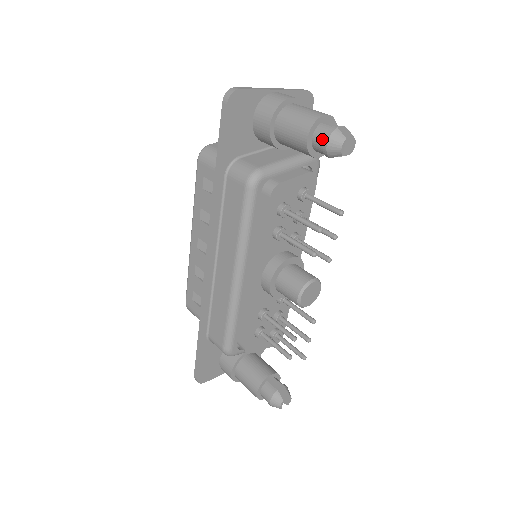
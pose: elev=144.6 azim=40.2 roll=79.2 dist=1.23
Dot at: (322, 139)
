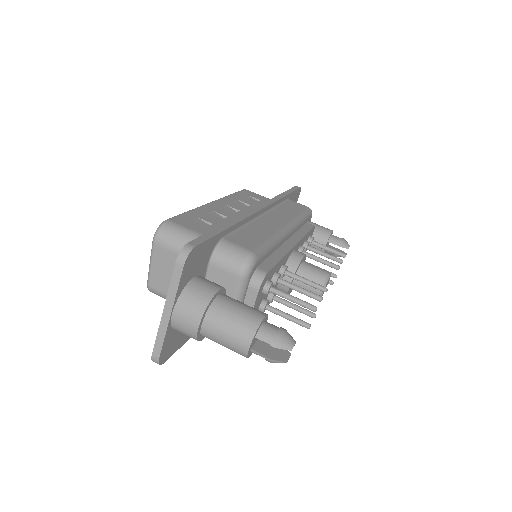
Dot at: occluded
